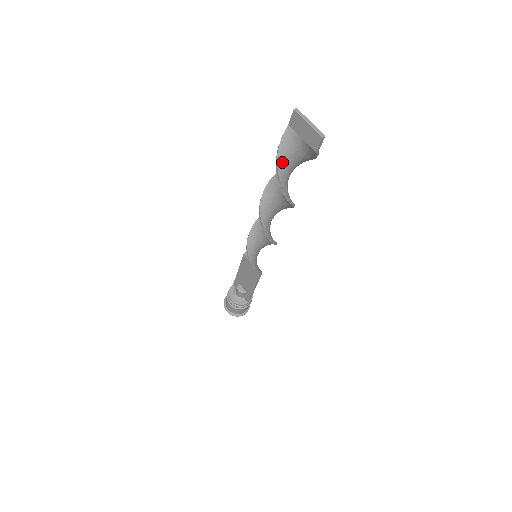
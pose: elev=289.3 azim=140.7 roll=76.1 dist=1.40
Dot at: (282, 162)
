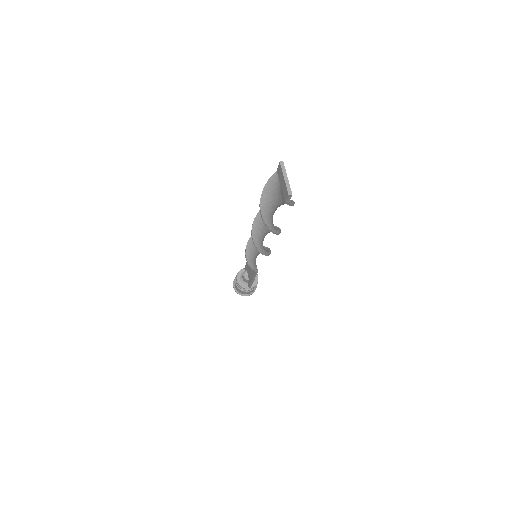
Dot at: (266, 198)
